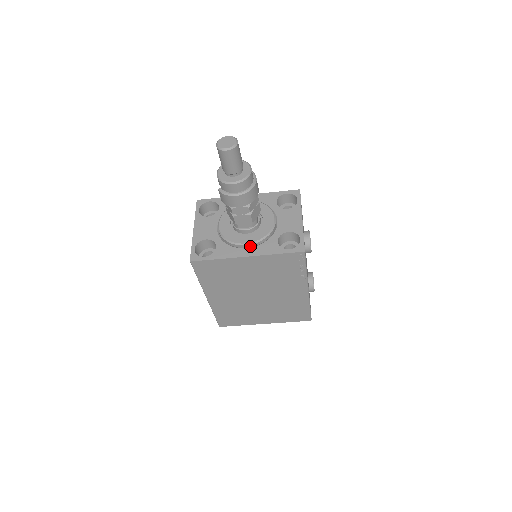
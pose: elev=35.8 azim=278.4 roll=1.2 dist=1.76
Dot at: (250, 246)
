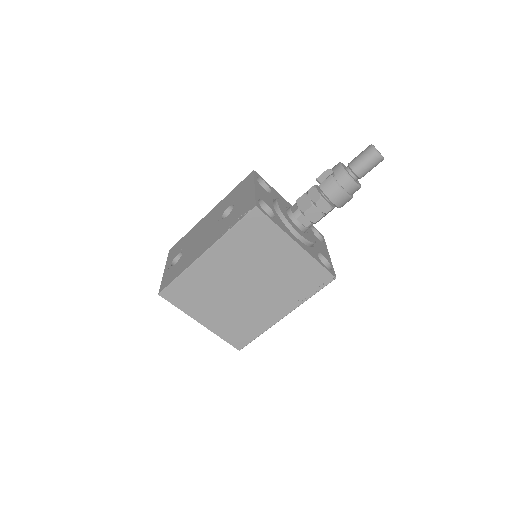
Dot at: (300, 239)
